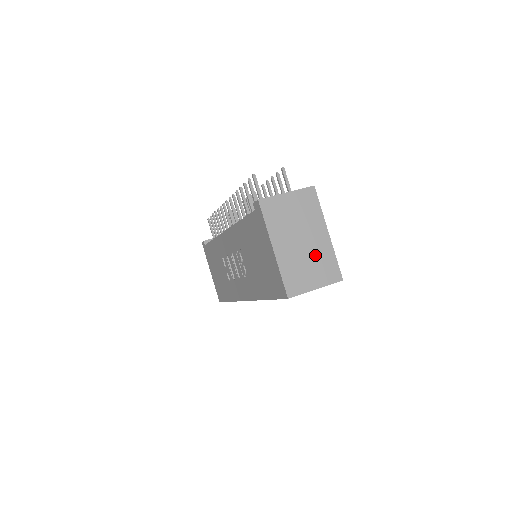
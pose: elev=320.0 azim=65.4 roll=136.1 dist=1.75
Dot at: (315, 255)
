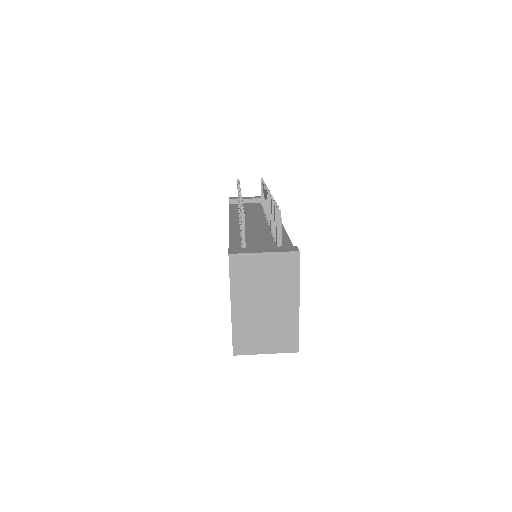
Dot at: (276, 322)
